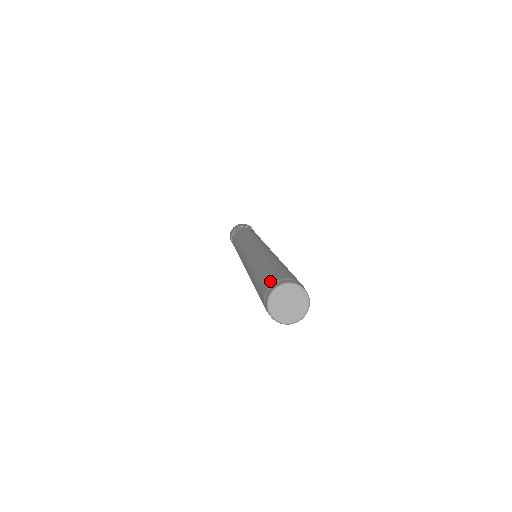
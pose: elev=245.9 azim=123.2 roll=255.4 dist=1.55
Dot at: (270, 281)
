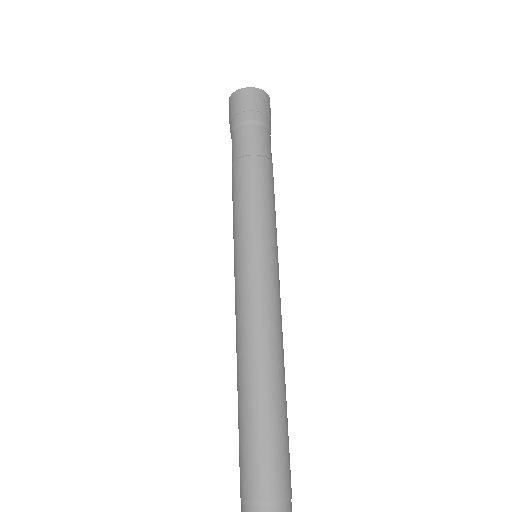
Dot at: (274, 489)
